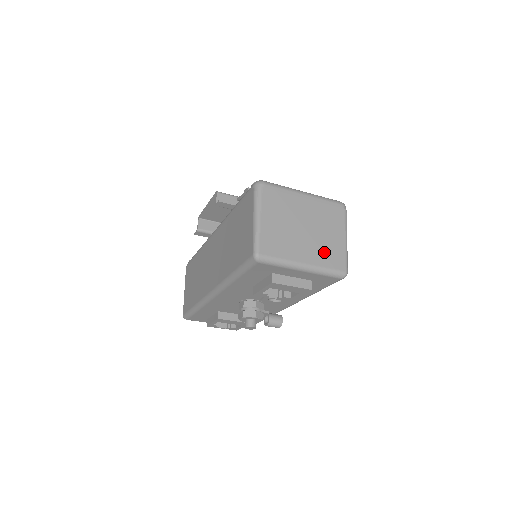
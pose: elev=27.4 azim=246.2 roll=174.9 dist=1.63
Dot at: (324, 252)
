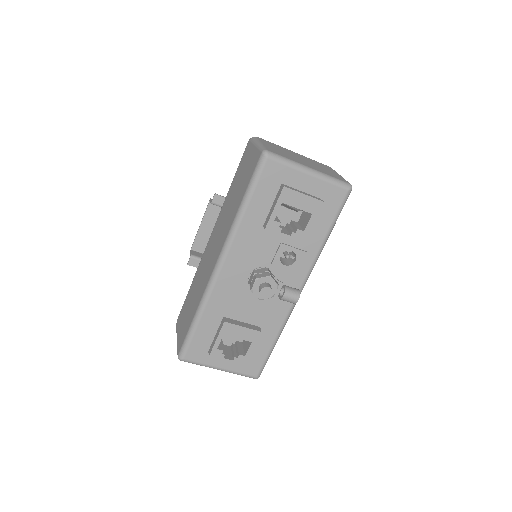
Dot at: (325, 171)
